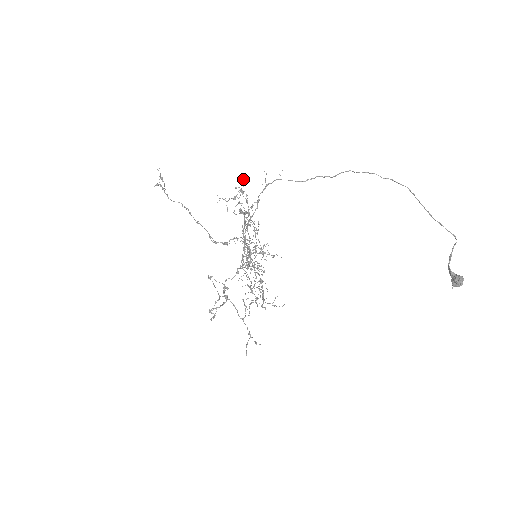
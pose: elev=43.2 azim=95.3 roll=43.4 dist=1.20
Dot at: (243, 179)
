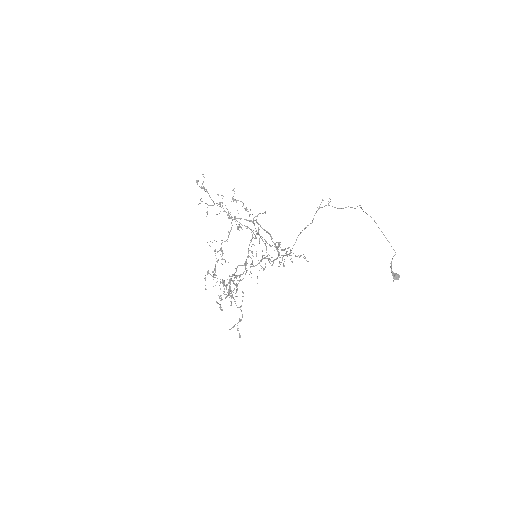
Dot at: occluded
